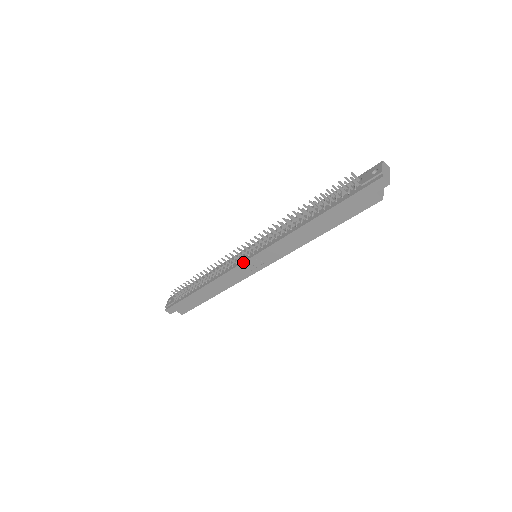
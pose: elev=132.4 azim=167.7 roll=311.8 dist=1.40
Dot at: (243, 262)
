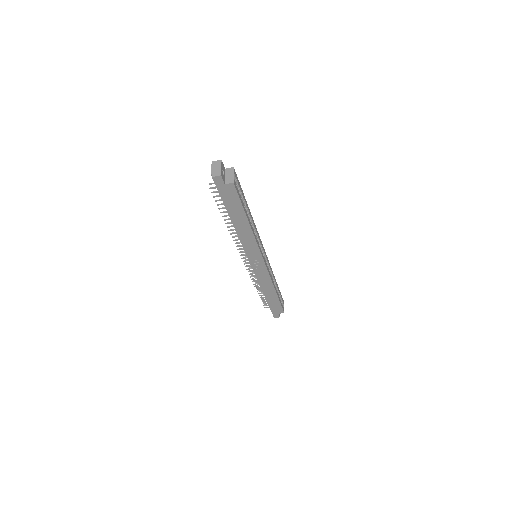
Dot at: occluded
